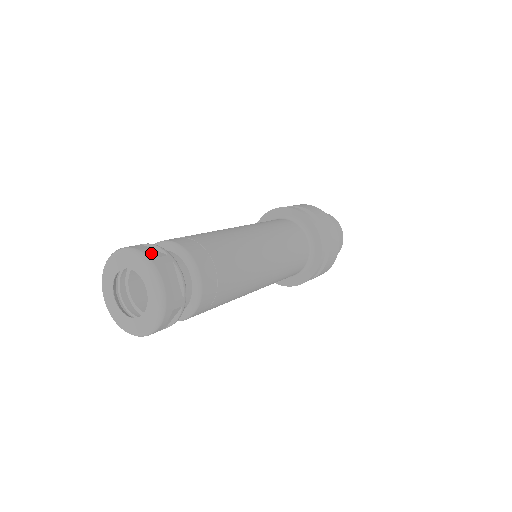
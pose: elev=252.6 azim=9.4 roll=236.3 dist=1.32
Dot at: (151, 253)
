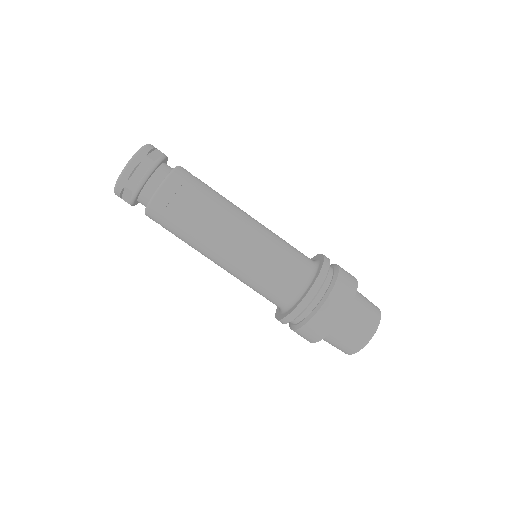
Dot at: occluded
